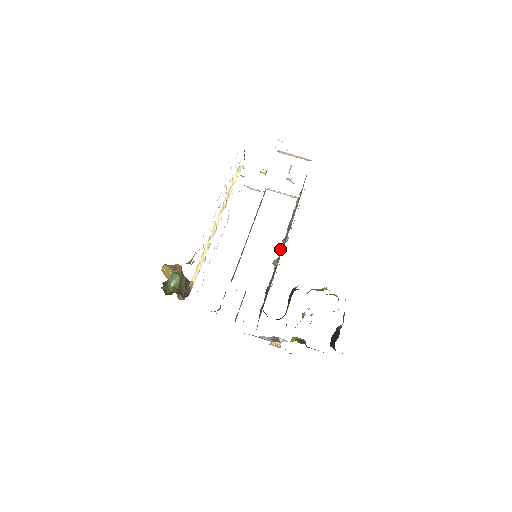
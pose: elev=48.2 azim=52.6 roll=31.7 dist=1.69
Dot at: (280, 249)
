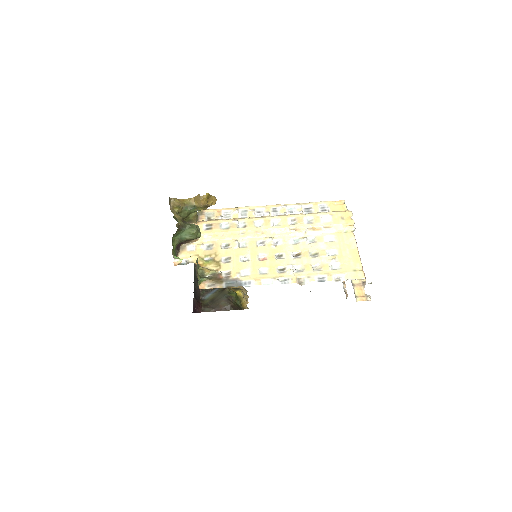
Dot at: occluded
